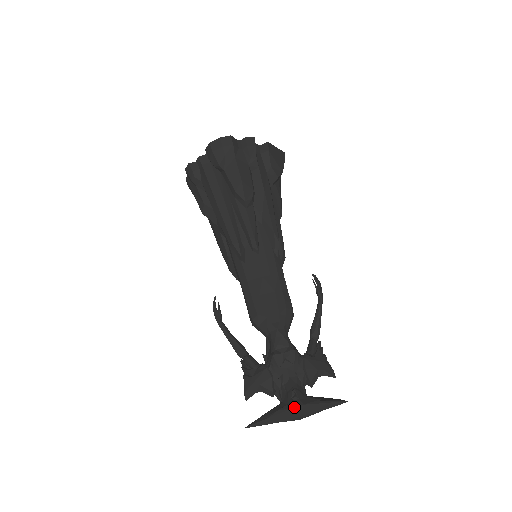
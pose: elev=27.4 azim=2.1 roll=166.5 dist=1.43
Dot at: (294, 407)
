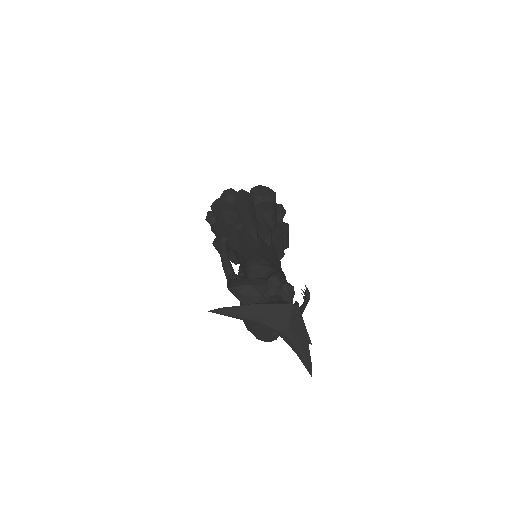
Dot at: (291, 303)
